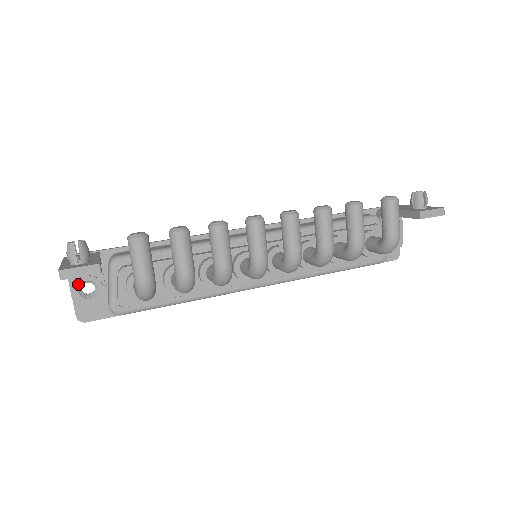
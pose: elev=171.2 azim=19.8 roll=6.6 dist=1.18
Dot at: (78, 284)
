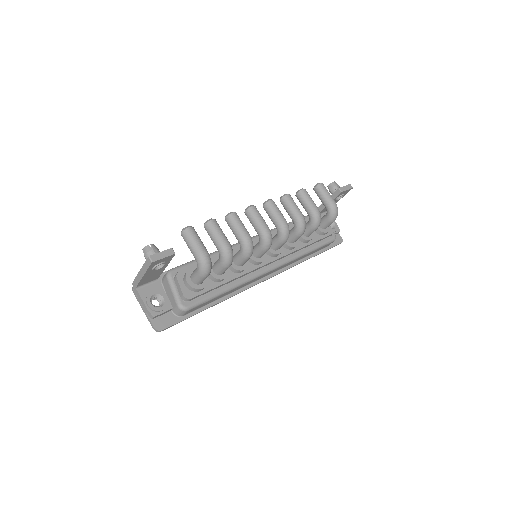
Dot at: (149, 298)
